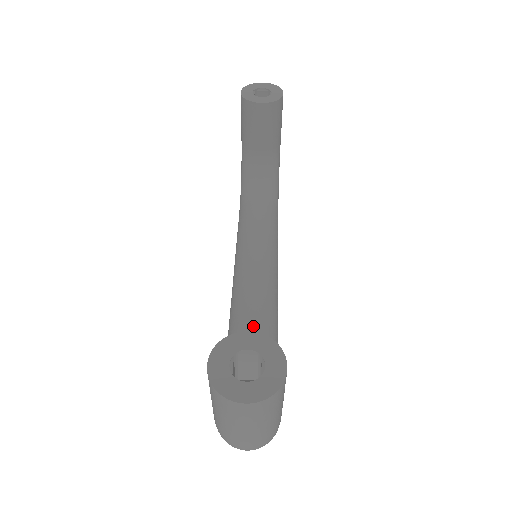
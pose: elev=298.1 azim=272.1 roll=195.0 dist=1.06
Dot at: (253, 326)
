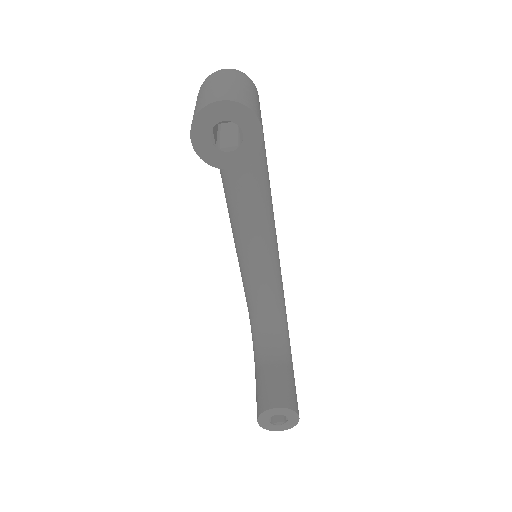
Dot at: (264, 297)
